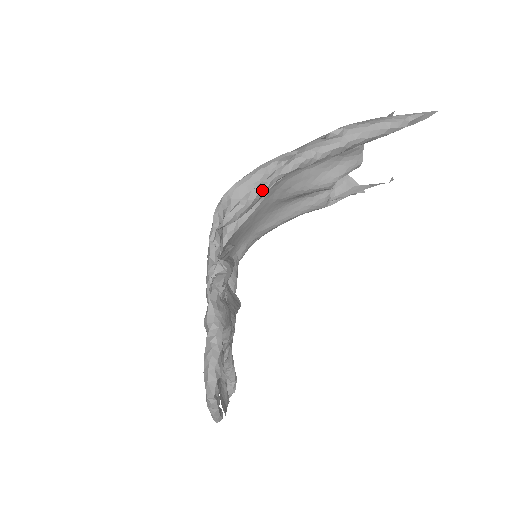
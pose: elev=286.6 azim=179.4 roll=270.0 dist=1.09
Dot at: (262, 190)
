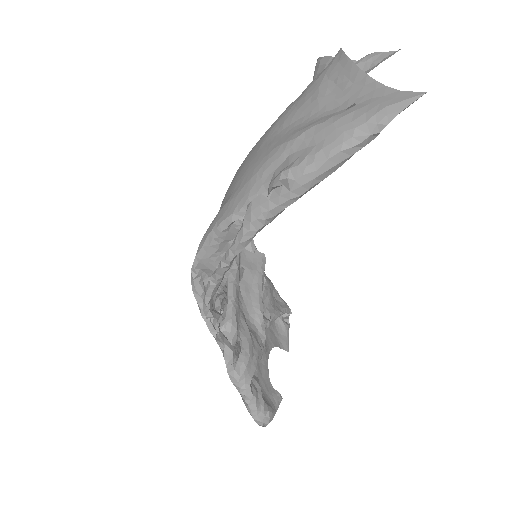
Dot at: (225, 269)
